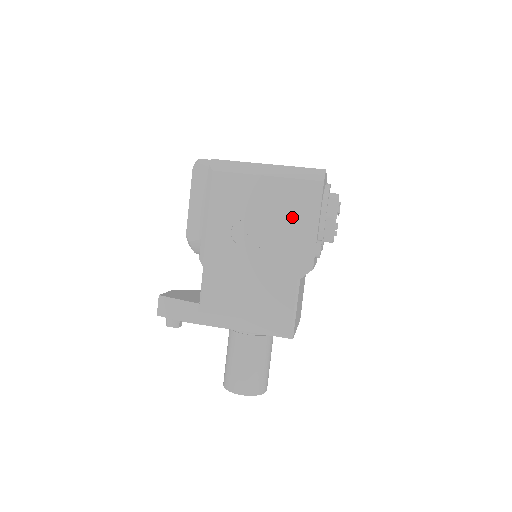
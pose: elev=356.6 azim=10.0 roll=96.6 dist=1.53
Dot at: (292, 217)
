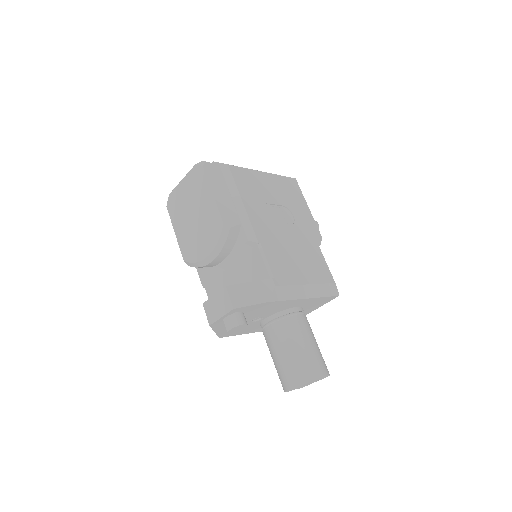
Dot at: (293, 201)
